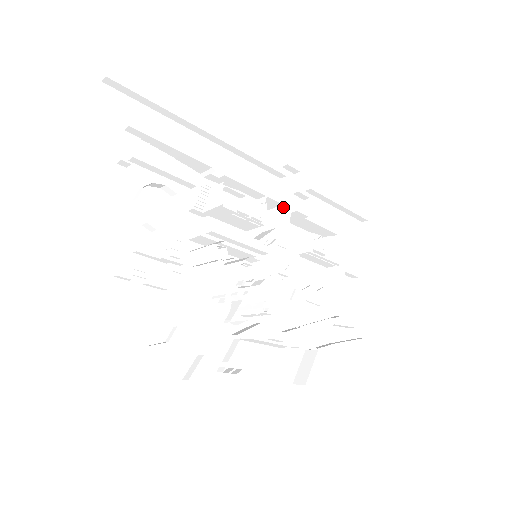
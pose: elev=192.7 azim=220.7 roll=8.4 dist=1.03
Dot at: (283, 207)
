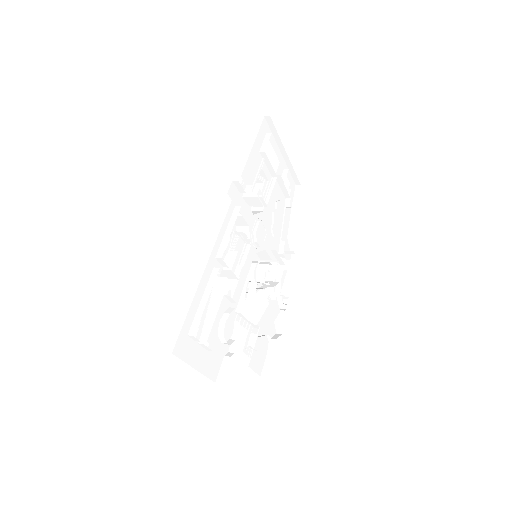
Dot at: (243, 210)
